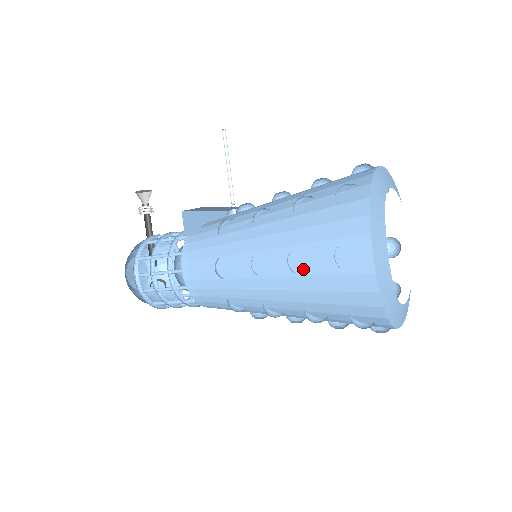
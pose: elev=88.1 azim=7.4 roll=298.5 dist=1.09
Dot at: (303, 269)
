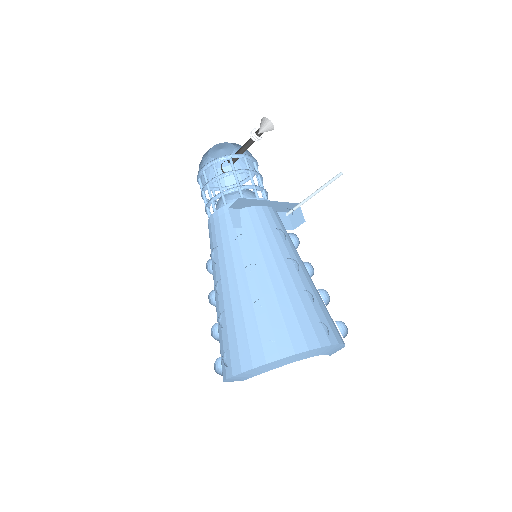
Dot at: (223, 324)
